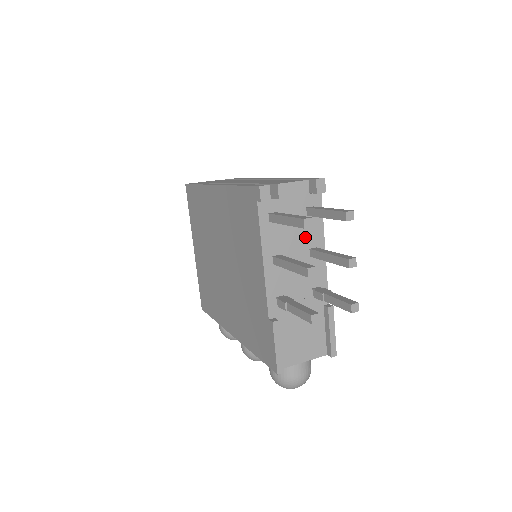
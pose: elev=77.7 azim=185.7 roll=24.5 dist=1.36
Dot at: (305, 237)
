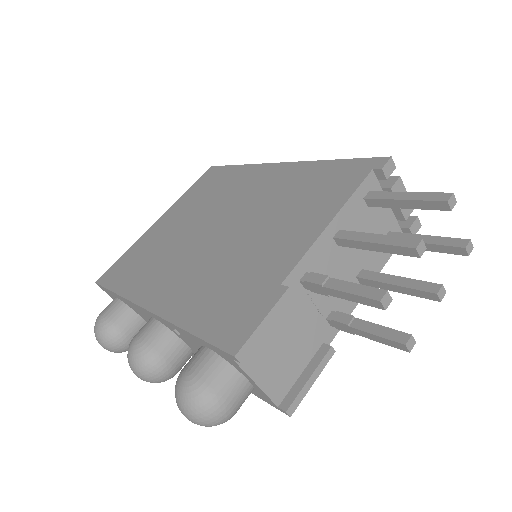
Dot at: (368, 254)
